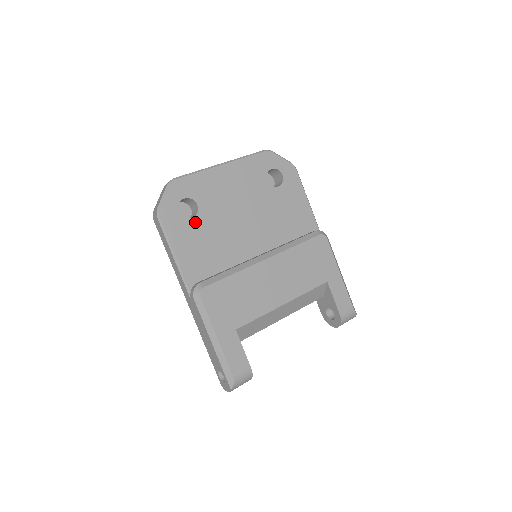
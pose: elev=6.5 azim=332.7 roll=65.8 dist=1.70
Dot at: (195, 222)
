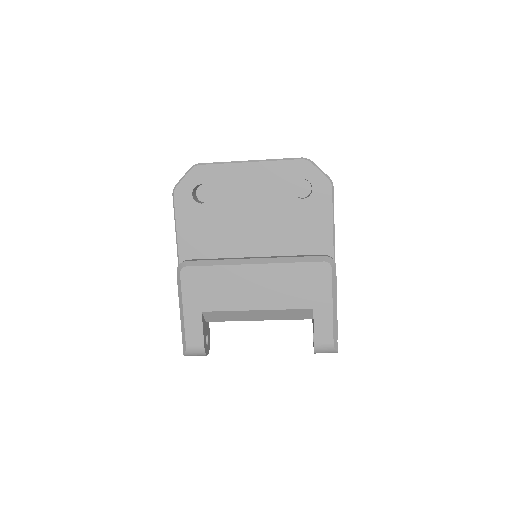
Dot at: (204, 208)
